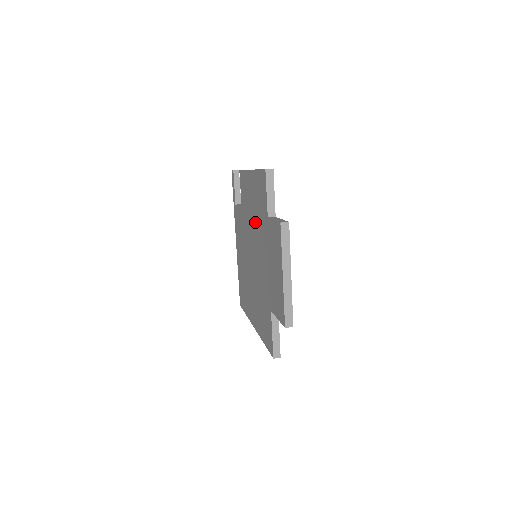
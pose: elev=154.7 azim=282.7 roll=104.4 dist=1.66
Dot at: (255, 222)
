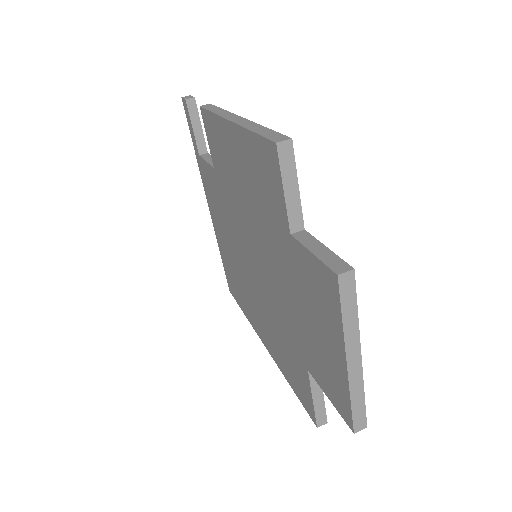
Dot at: (252, 215)
